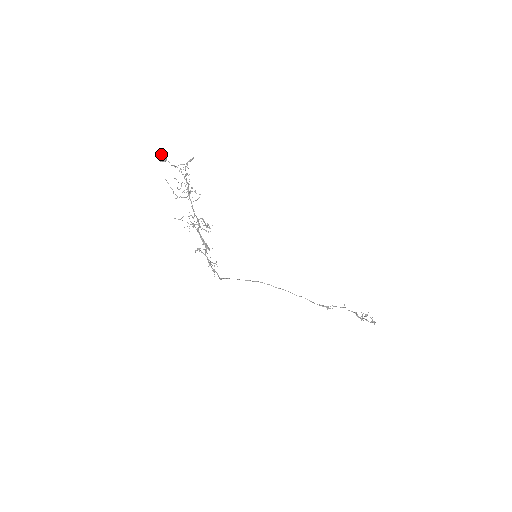
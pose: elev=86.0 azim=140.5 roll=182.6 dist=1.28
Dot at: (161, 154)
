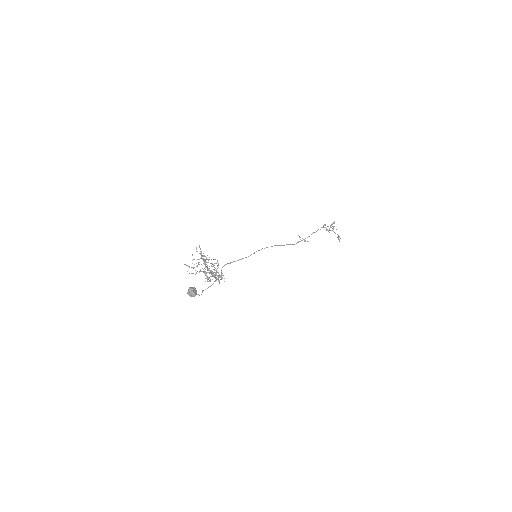
Dot at: (192, 294)
